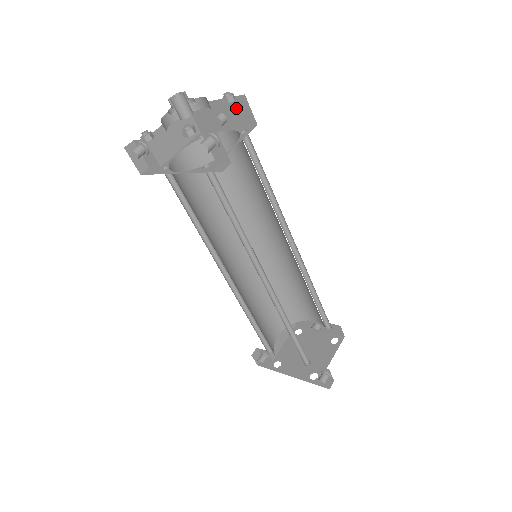
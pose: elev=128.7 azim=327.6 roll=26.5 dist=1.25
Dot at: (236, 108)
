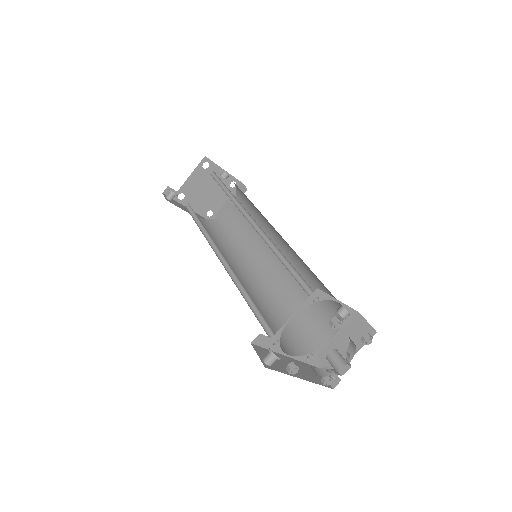
Dot at: occluded
